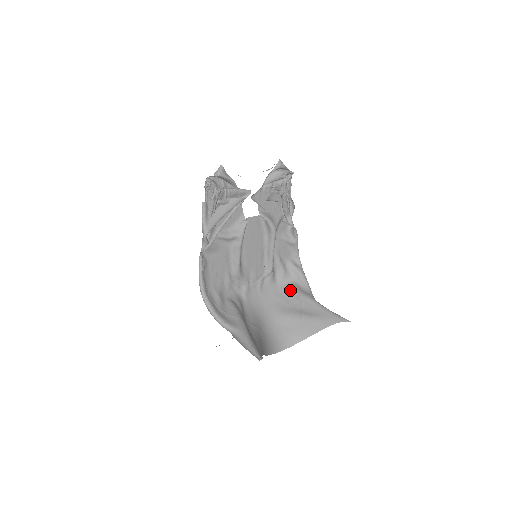
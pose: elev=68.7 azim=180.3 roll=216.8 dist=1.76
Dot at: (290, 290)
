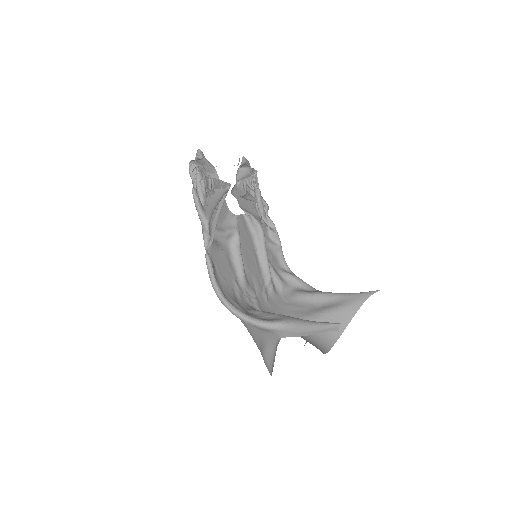
Dot at: (297, 296)
